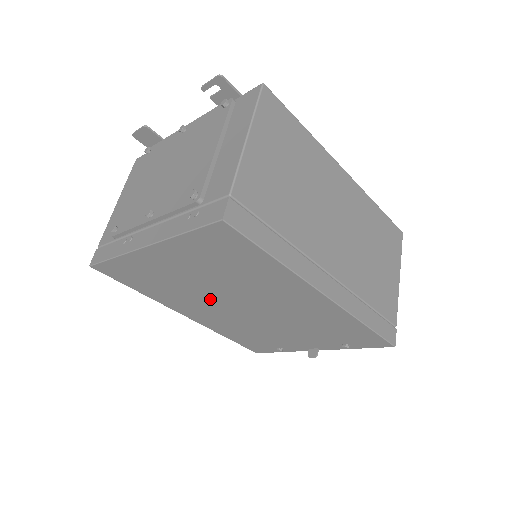
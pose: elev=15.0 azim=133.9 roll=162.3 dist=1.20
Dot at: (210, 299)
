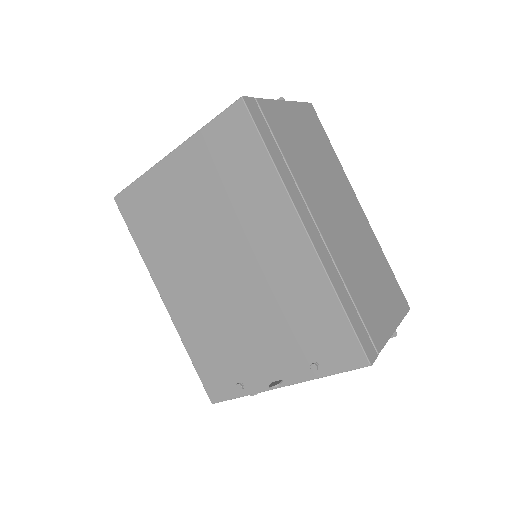
Dot at: (197, 255)
